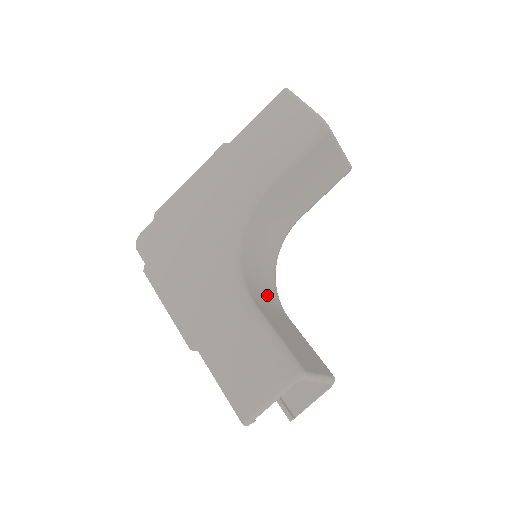
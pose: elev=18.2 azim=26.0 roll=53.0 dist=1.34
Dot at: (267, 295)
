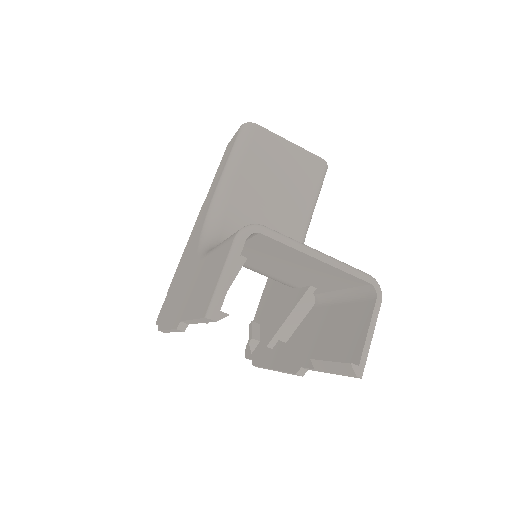
Dot at: occluded
